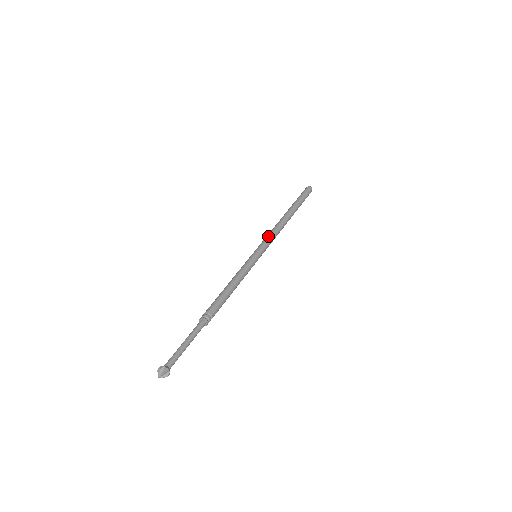
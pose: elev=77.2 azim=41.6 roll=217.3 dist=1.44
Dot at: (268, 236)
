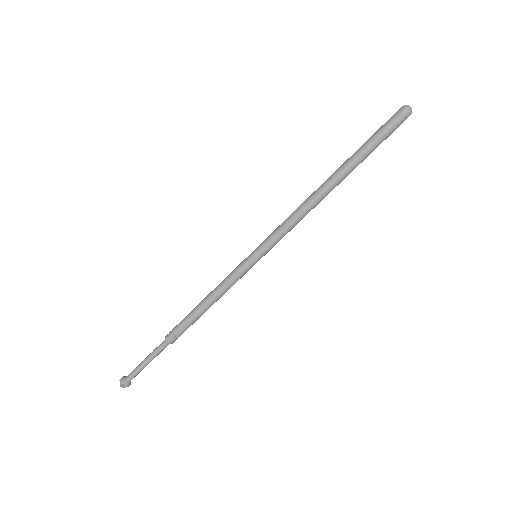
Dot at: (283, 228)
